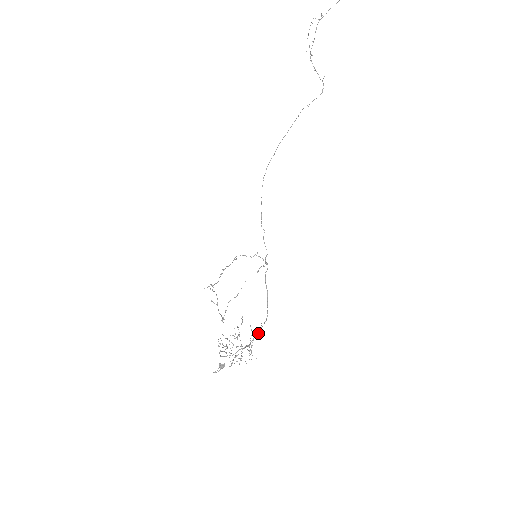
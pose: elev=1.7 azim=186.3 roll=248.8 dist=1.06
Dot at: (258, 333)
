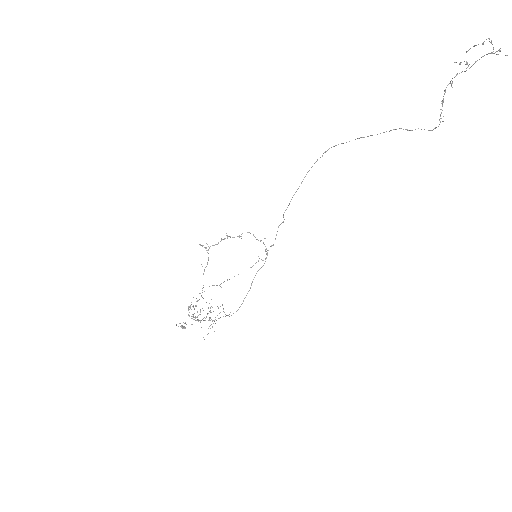
Dot at: (225, 314)
